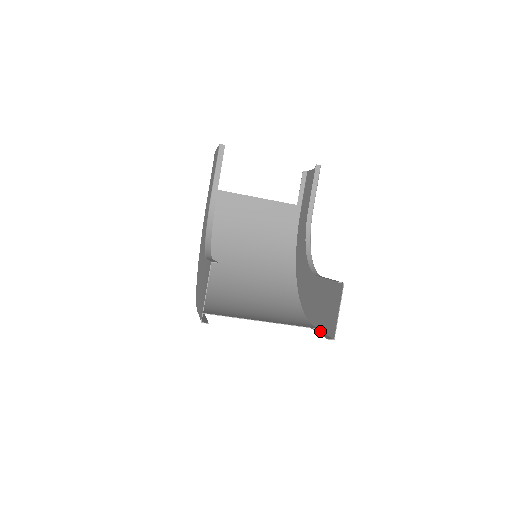
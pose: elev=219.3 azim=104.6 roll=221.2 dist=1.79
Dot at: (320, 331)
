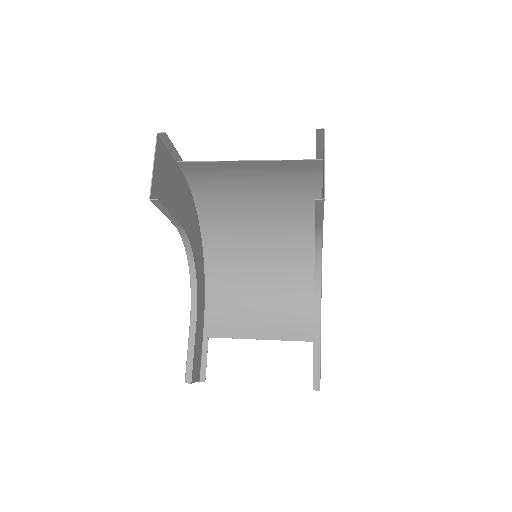
Dot at: occluded
